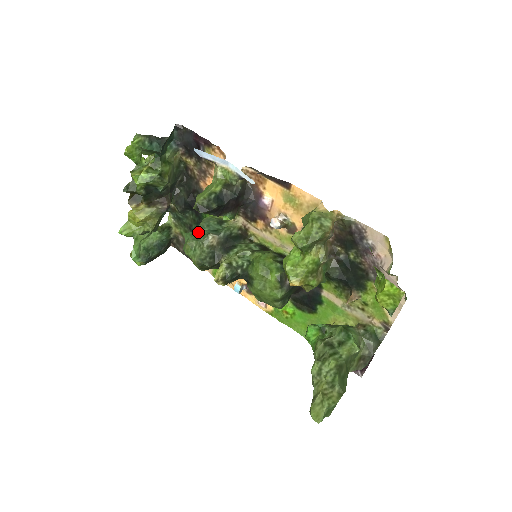
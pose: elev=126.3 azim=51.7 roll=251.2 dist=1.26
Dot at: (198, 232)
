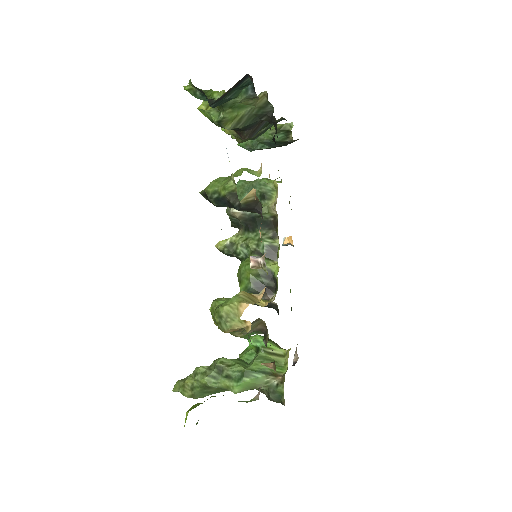
Dot at: (243, 189)
